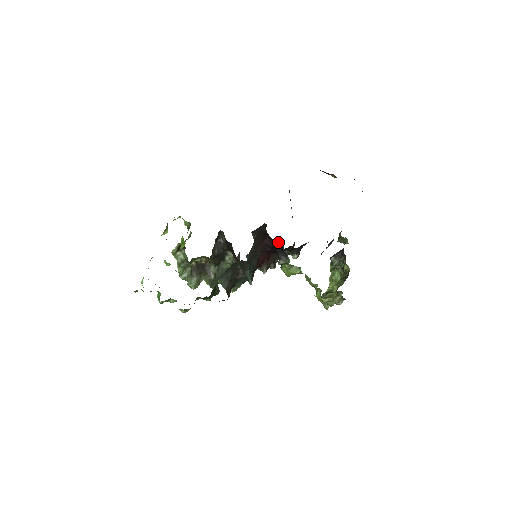
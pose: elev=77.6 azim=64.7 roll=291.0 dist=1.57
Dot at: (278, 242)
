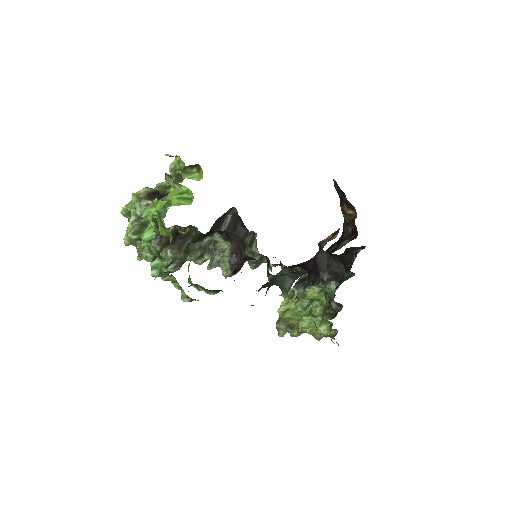
Dot at: (343, 265)
